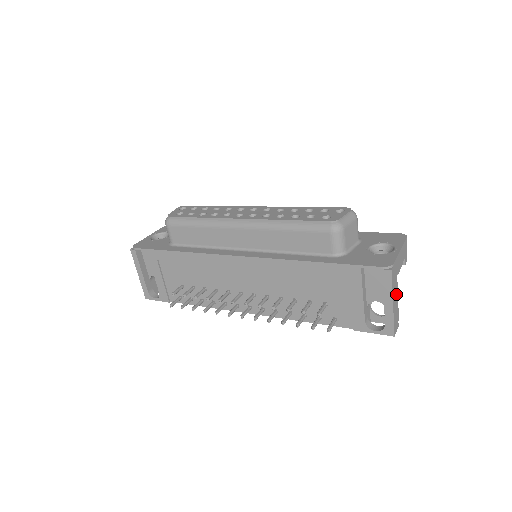
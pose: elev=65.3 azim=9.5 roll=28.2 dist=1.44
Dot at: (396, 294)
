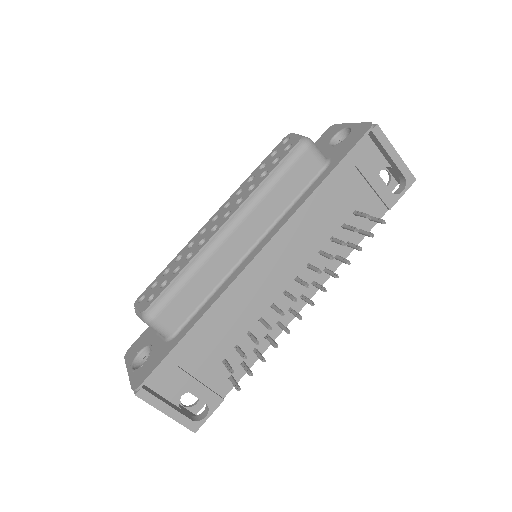
Dot at: occluded
